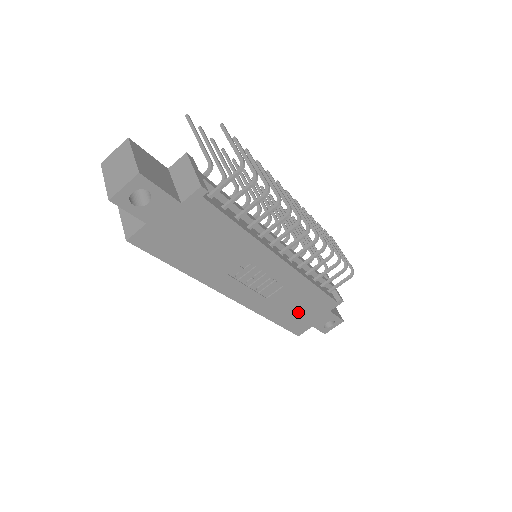
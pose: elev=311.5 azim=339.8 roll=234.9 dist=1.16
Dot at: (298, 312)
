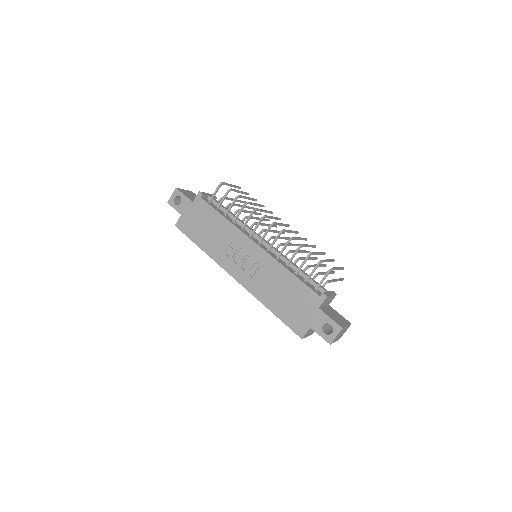
Dot at: (288, 303)
